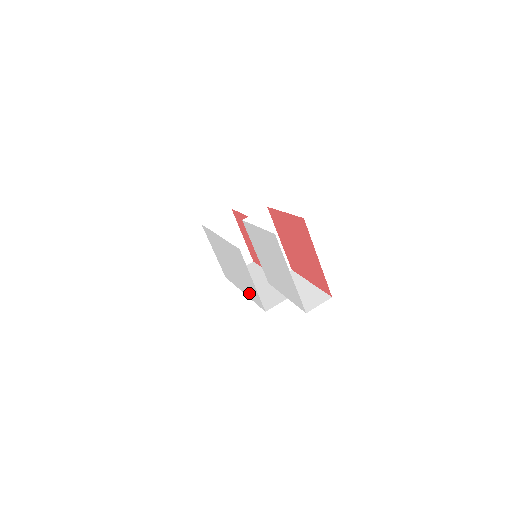
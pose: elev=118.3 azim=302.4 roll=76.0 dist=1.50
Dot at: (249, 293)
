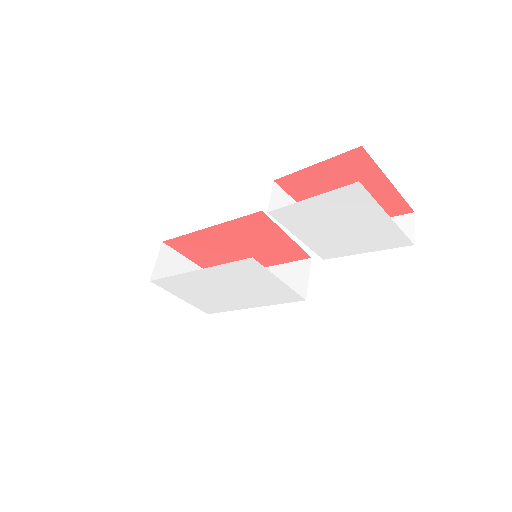
Dot at: (268, 300)
